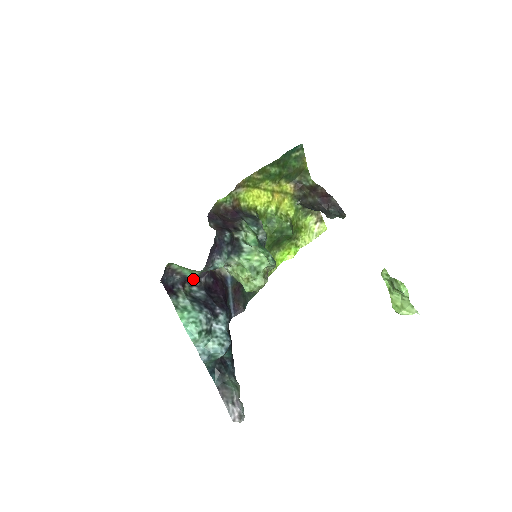
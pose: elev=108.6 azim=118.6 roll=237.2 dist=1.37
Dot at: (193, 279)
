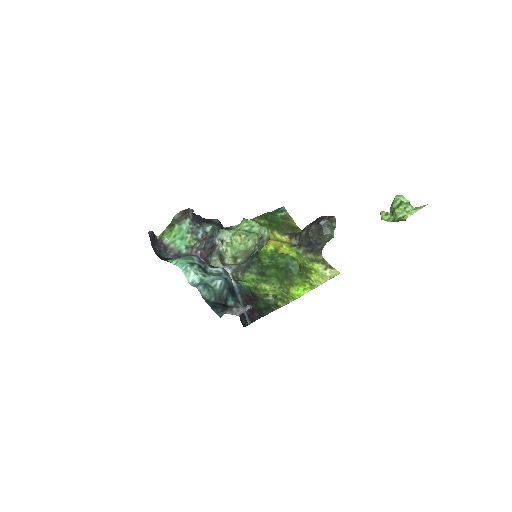
Dot at: occluded
